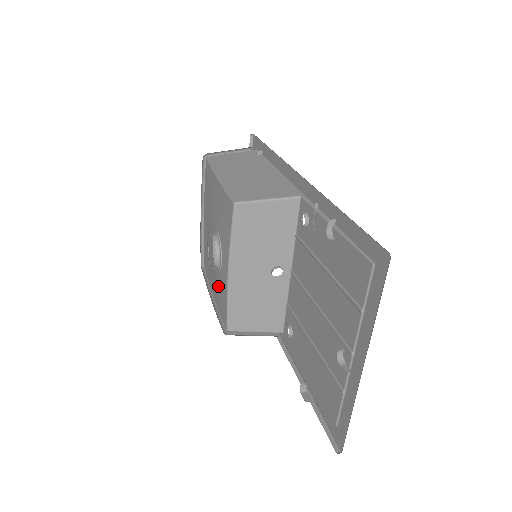
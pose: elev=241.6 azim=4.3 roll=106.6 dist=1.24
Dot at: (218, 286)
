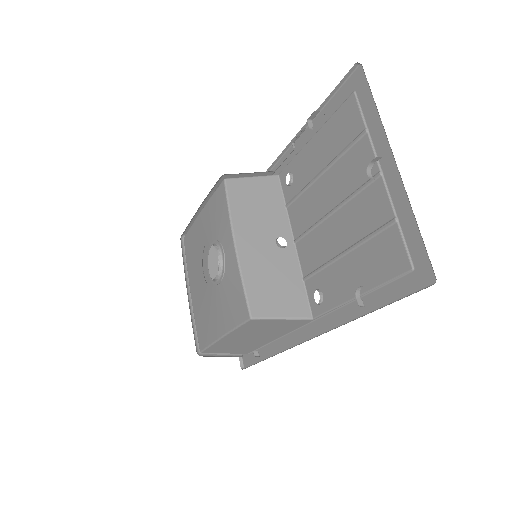
Dot at: (226, 295)
